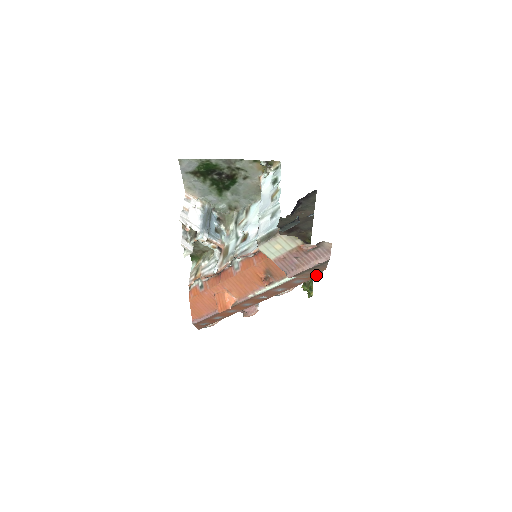
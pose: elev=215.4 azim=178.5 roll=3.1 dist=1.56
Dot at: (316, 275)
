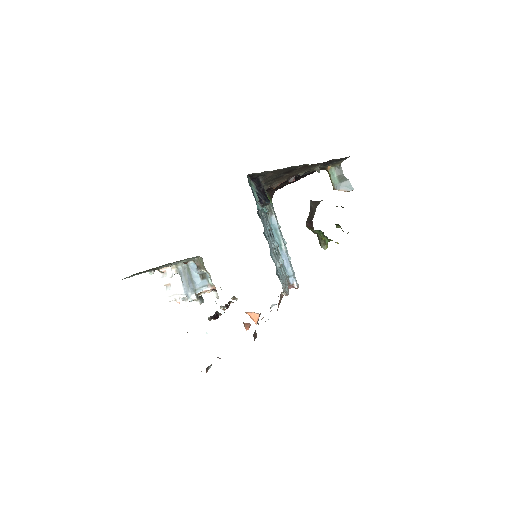
Dot at: occluded
